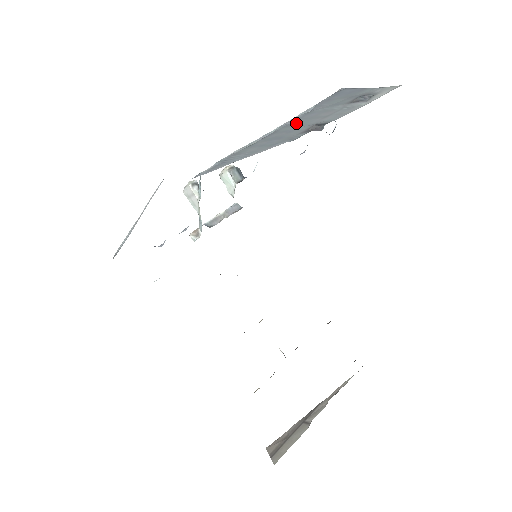
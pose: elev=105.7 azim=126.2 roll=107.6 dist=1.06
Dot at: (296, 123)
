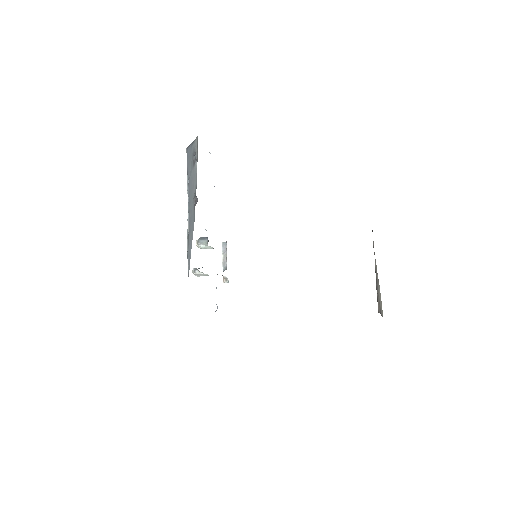
Dot at: (190, 199)
